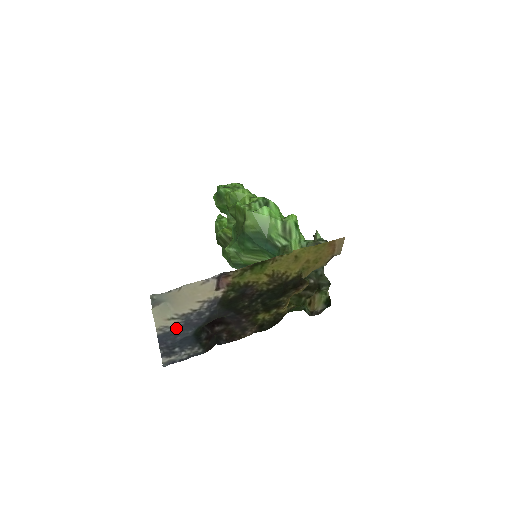
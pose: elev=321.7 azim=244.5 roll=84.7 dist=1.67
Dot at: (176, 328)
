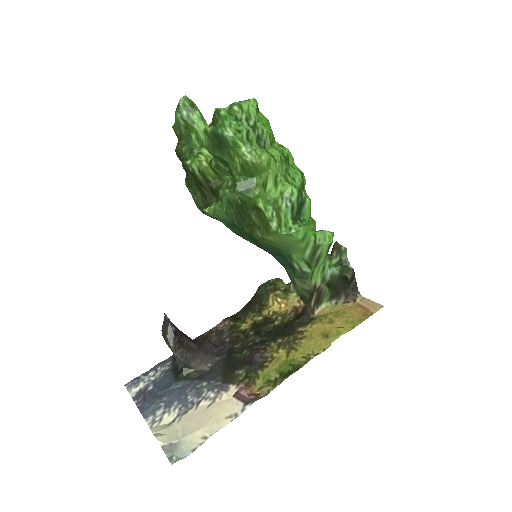
Dot at: (166, 405)
